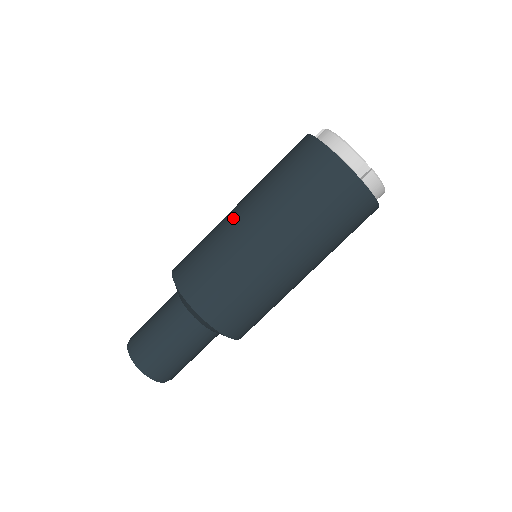
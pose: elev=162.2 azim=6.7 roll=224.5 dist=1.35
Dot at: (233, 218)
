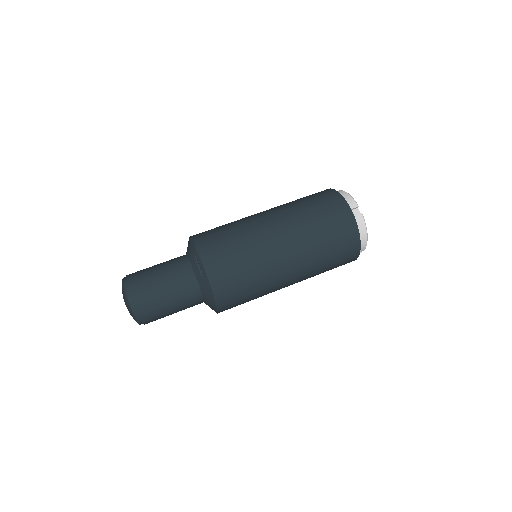
Dot at: (277, 253)
